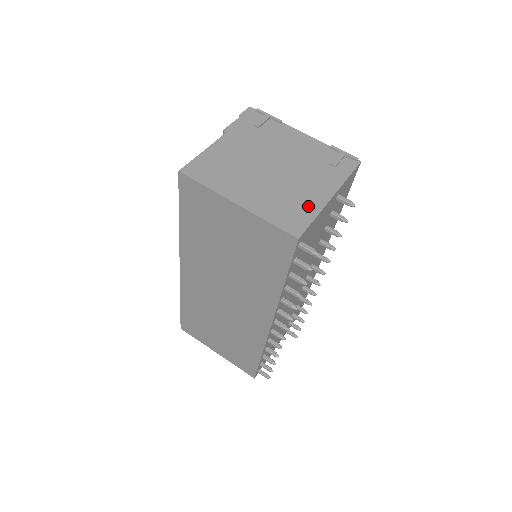
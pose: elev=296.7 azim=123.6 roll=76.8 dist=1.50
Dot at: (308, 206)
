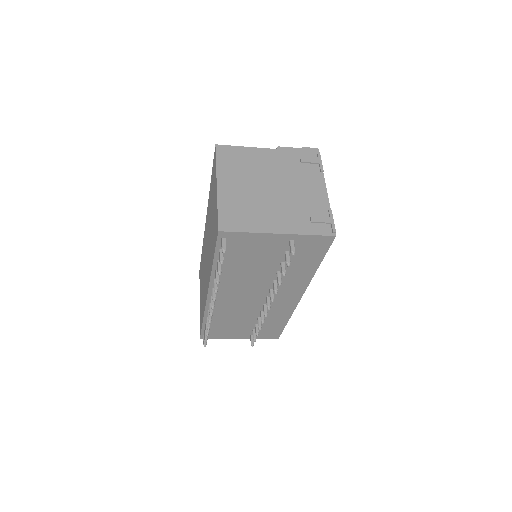
Dot at: (254, 223)
